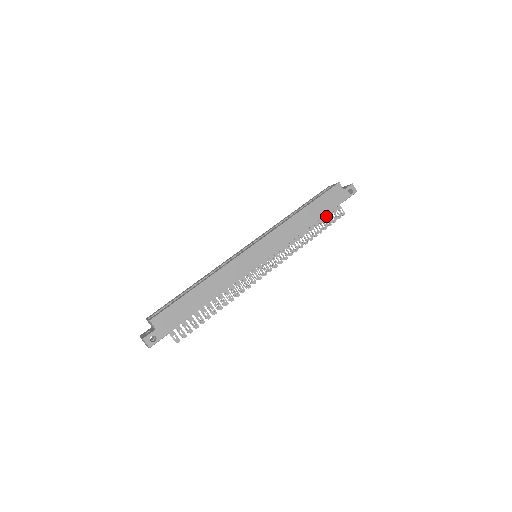
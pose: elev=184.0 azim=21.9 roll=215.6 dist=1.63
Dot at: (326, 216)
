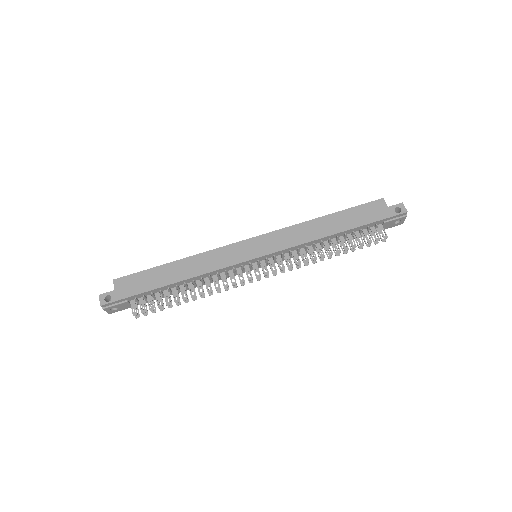
Dot at: (359, 234)
